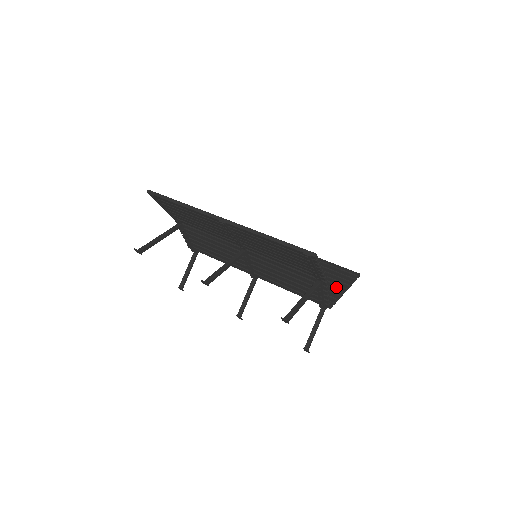
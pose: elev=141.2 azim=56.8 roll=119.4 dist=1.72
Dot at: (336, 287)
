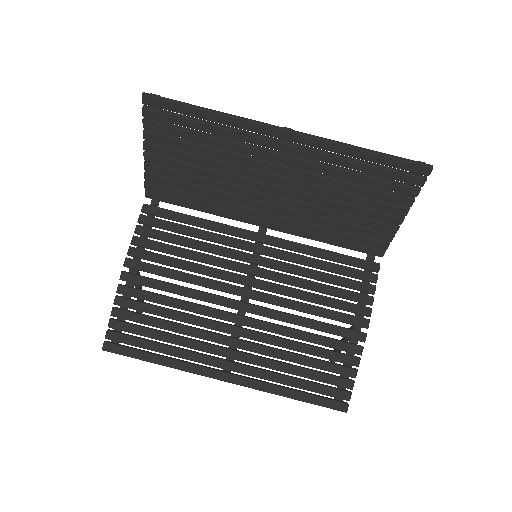
Dot at: (387, 219)
